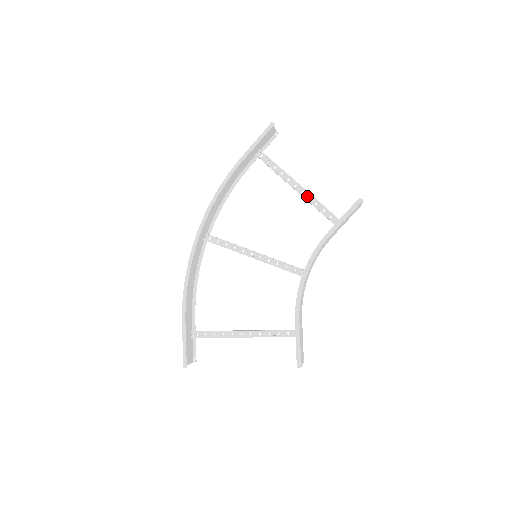
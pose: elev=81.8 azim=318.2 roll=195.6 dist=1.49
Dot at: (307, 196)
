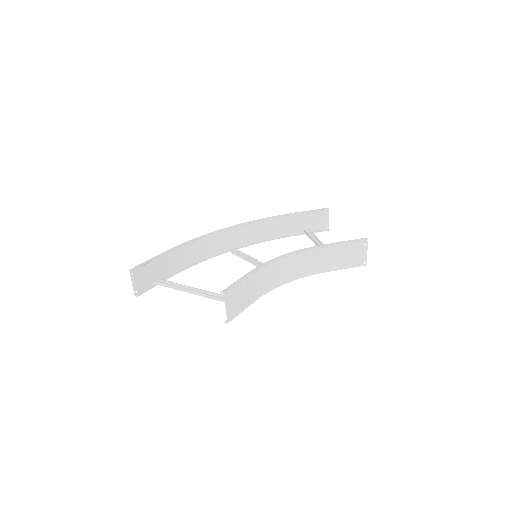
Dot at: occluded
